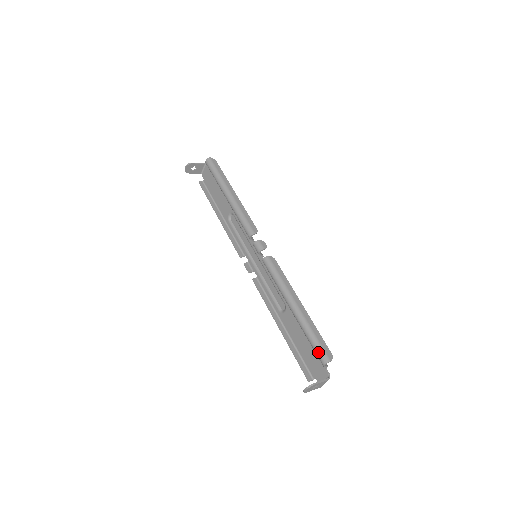
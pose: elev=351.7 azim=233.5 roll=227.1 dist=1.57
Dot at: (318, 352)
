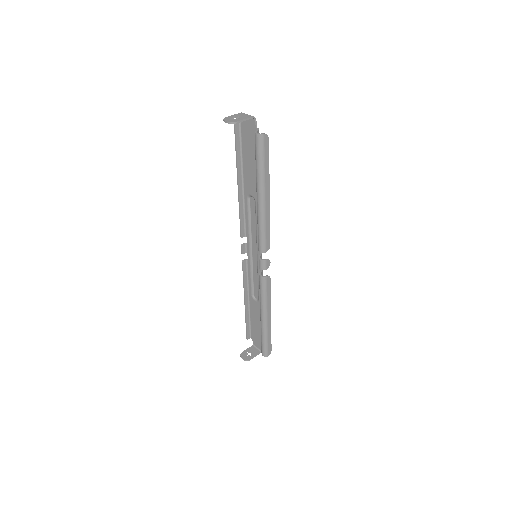
Dot at: (263, 349)
